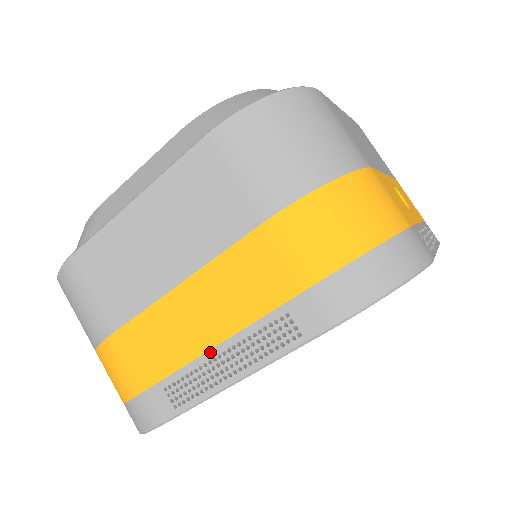
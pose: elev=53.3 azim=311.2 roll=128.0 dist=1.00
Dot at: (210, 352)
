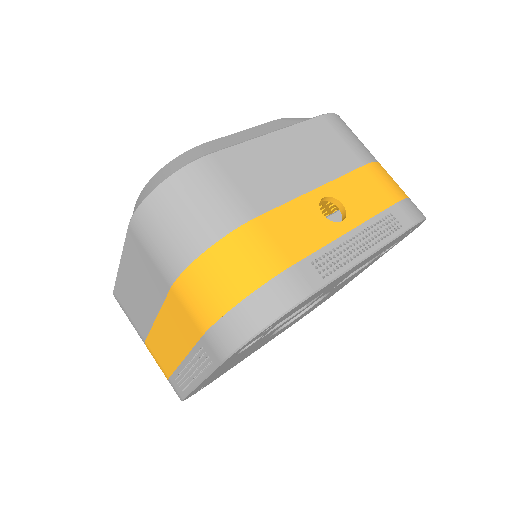
Dot at: (183, 363)
